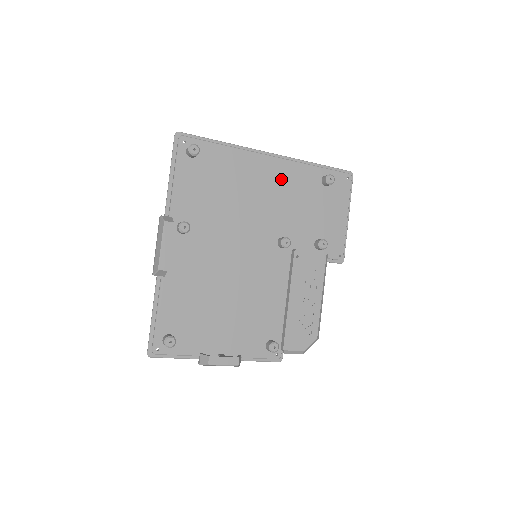
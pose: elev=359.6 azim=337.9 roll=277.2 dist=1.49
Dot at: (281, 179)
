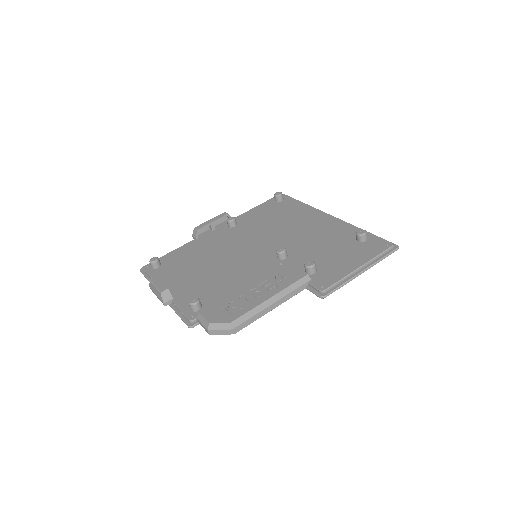
Dot at: (323, 227)
